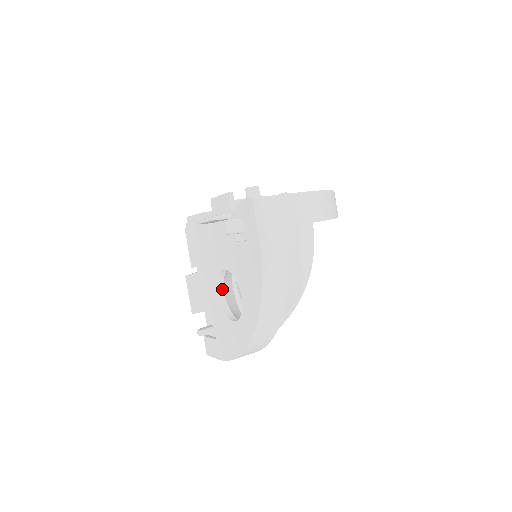
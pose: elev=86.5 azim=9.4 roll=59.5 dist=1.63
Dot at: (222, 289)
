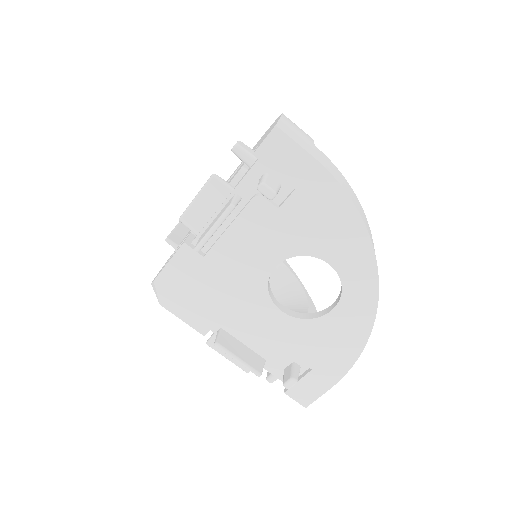
Dot at: (278, 303)
